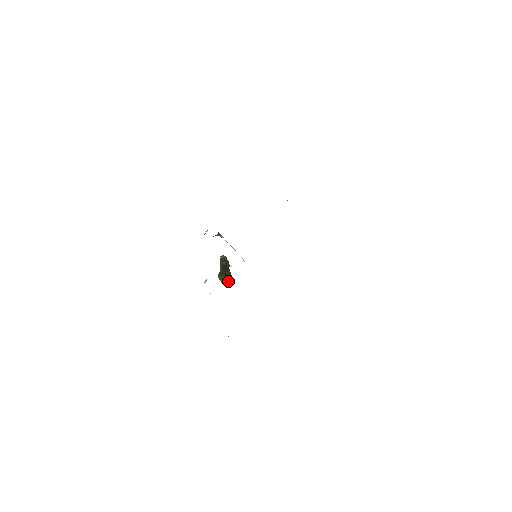
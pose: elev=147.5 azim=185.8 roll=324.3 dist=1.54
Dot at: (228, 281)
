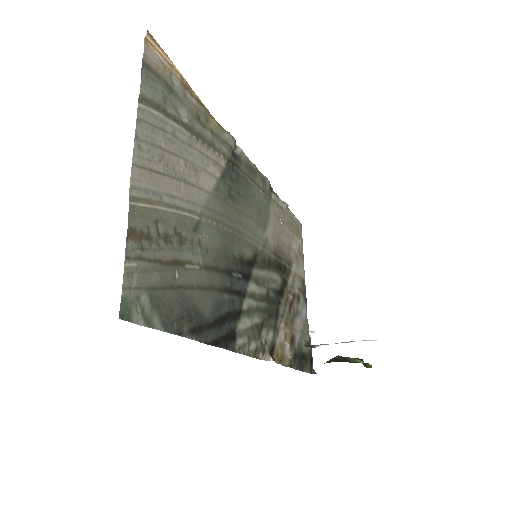
Dot at: (351, 361)
